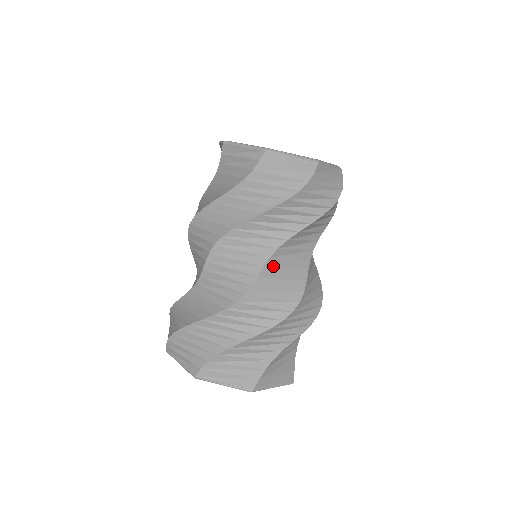
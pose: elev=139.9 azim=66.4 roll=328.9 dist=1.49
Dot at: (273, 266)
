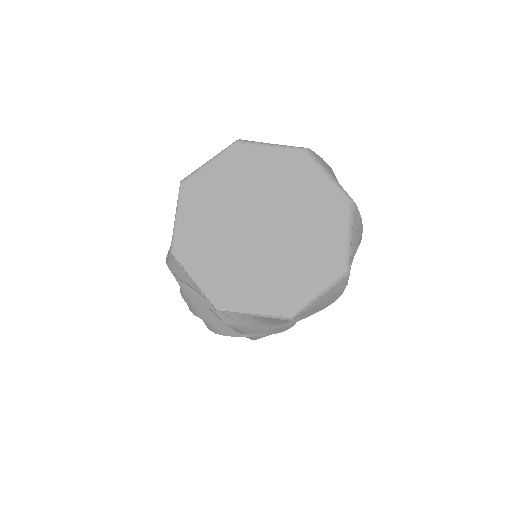
Dot at: occluded
